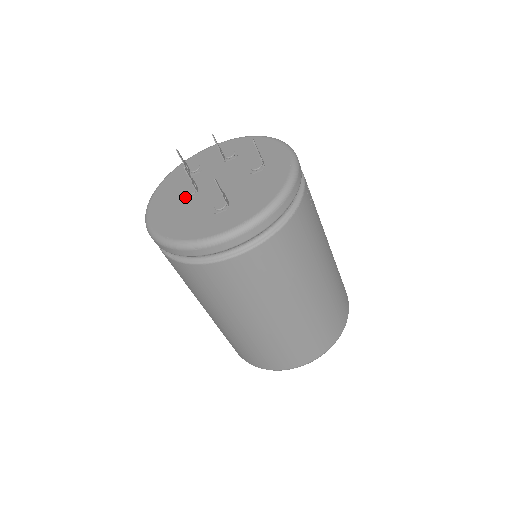
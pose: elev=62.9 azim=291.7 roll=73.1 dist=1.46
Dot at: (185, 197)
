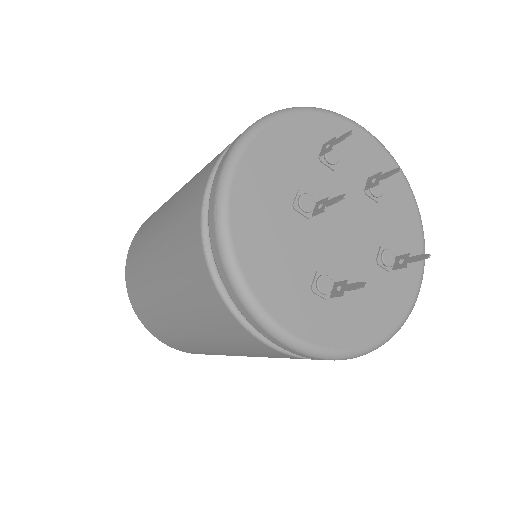
Dot at: (296, 203)
